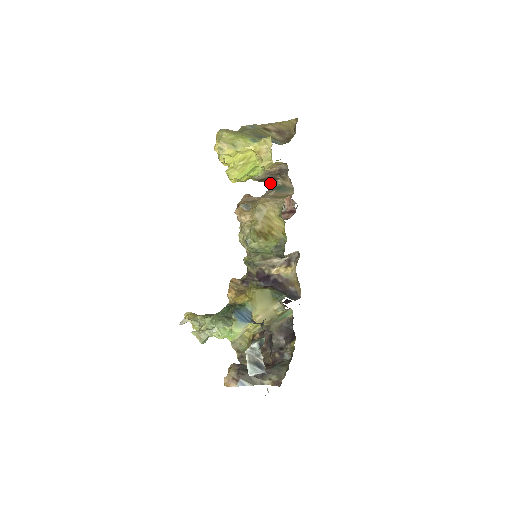
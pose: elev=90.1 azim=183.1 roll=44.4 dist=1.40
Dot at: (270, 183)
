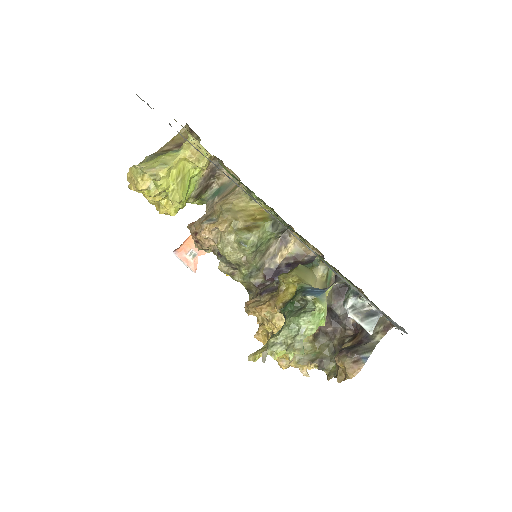
Dot at: (205, 196)
